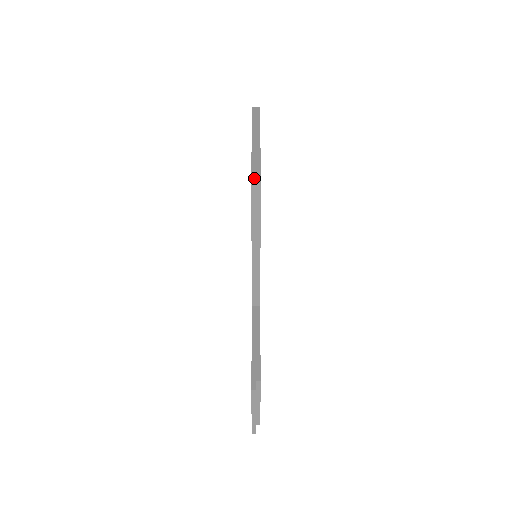
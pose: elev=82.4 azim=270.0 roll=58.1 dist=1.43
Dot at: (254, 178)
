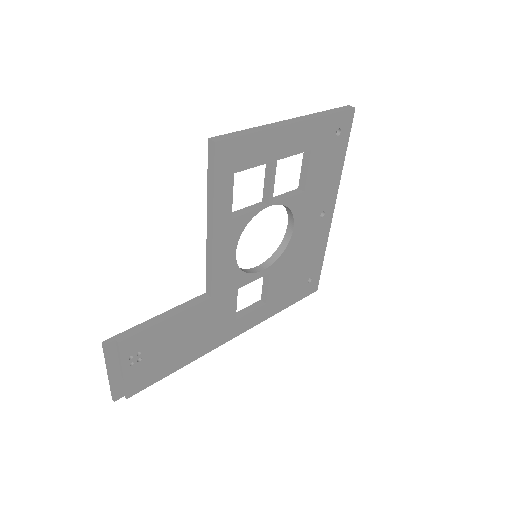
Dot at: (213, 138)
